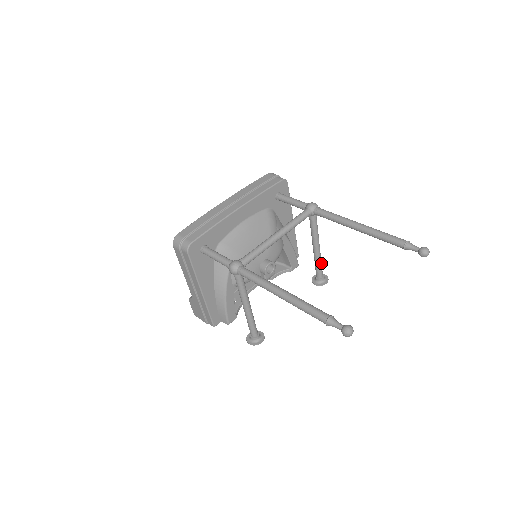
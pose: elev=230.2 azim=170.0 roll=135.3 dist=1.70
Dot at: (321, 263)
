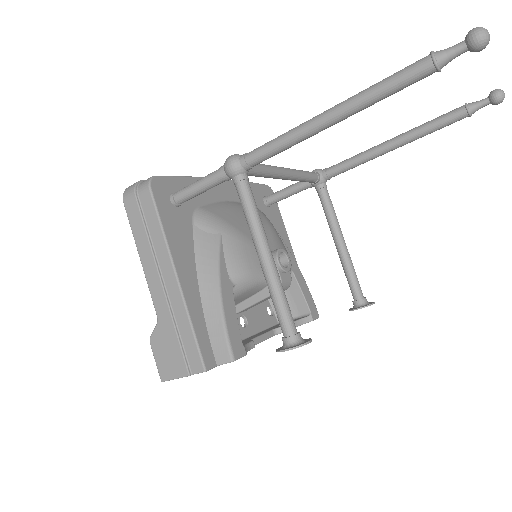
Dot at: (354, 271)
